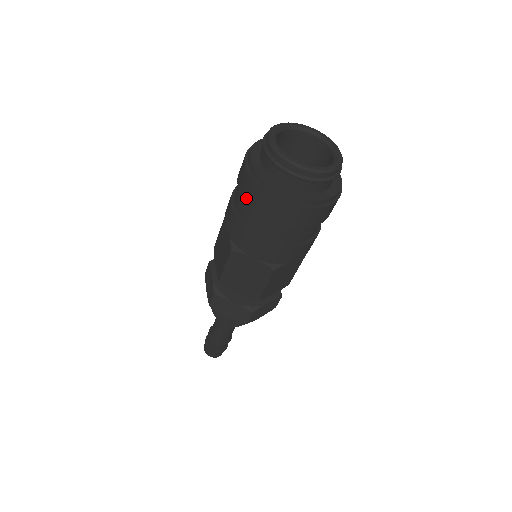
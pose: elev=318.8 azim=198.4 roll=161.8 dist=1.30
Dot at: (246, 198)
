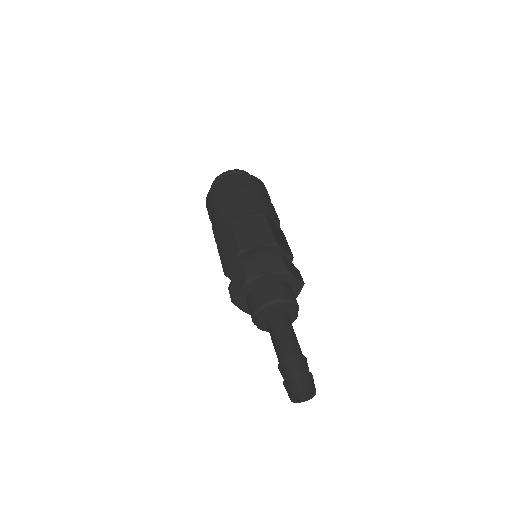
Dot at: (209, 218)
